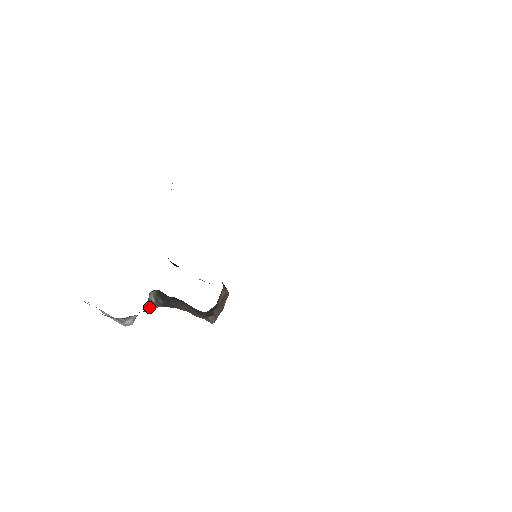
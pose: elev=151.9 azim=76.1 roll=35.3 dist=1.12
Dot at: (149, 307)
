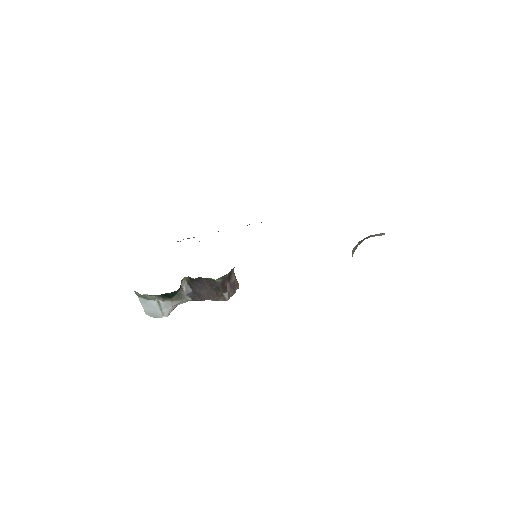
Dot at: (181, 295)
